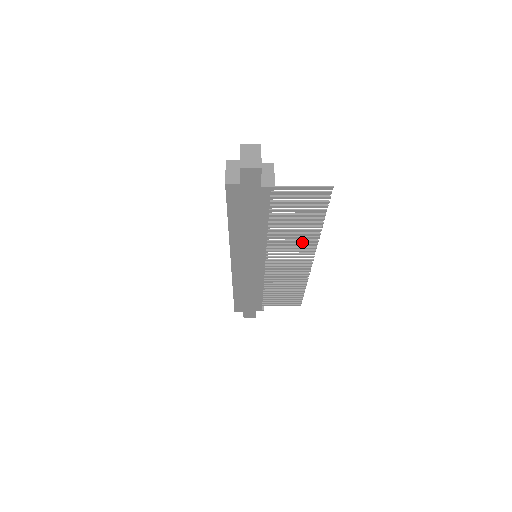
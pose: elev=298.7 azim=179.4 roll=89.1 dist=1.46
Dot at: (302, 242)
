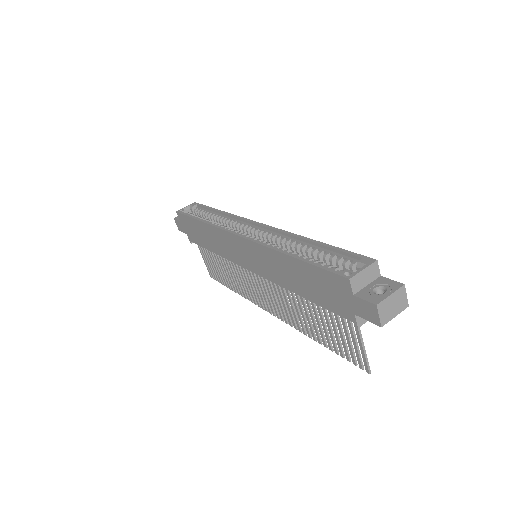
Dot at: (290, 314)
